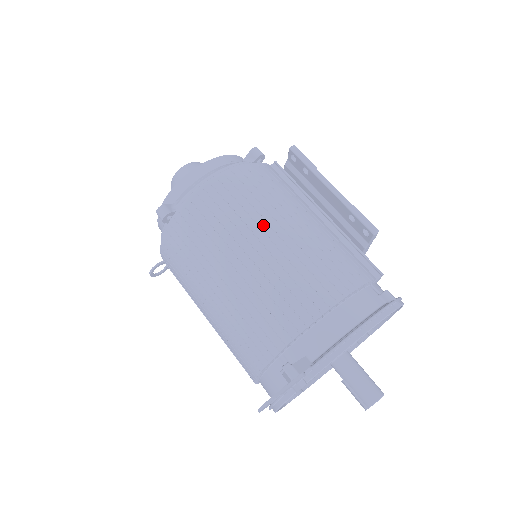
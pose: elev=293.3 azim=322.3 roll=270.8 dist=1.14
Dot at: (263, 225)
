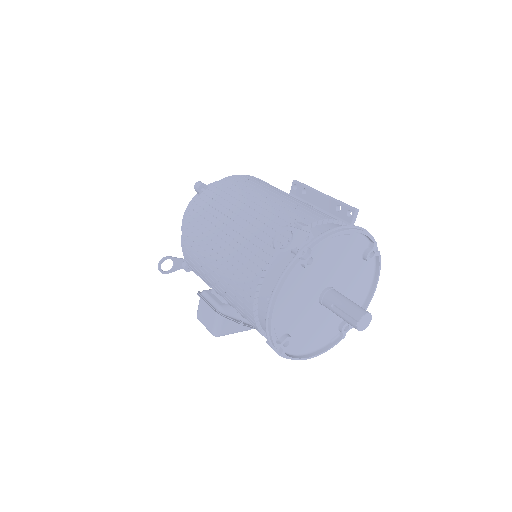
Dot at: (276, 191)
